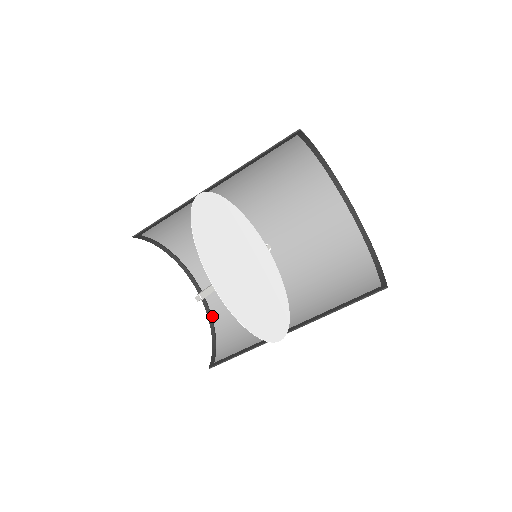
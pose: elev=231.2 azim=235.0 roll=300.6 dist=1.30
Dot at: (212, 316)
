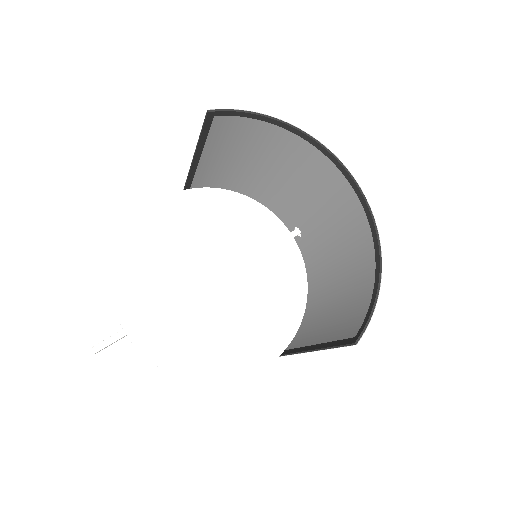
Dot at: occluded
